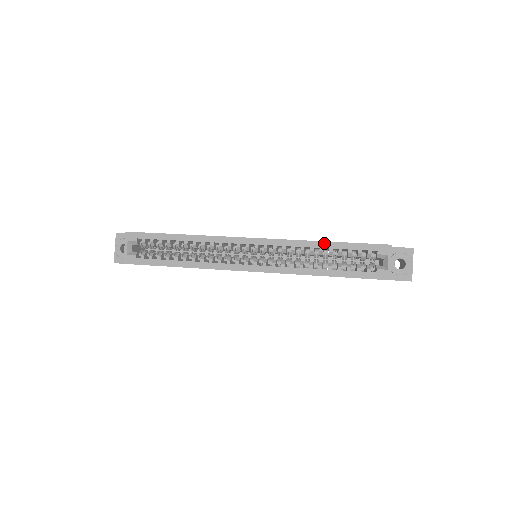
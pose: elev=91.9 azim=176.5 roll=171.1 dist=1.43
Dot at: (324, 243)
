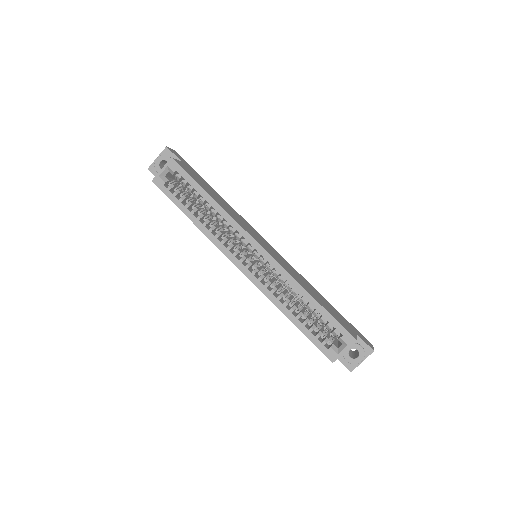
Dot at: (309, 296)
